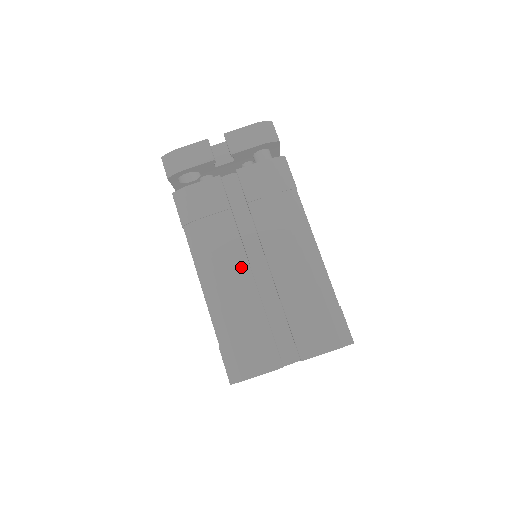
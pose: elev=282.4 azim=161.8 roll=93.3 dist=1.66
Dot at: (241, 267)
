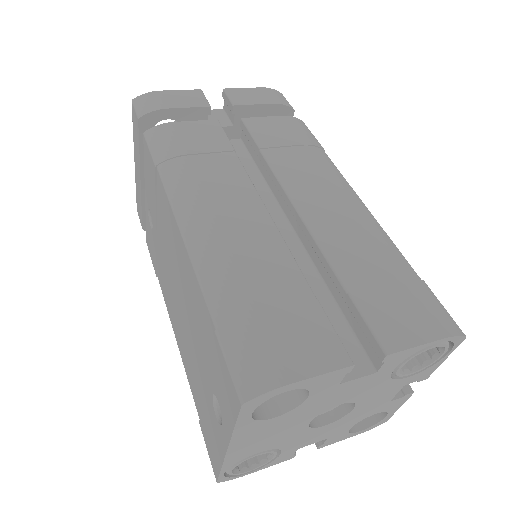
Dot at: (255, 214)
